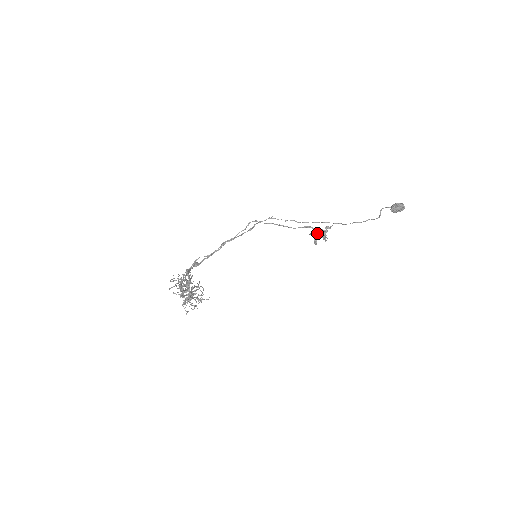
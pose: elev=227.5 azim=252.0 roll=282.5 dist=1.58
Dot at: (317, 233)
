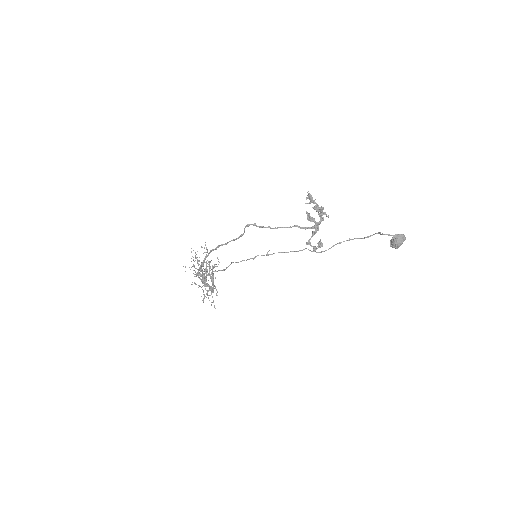
Dot at: occluded
